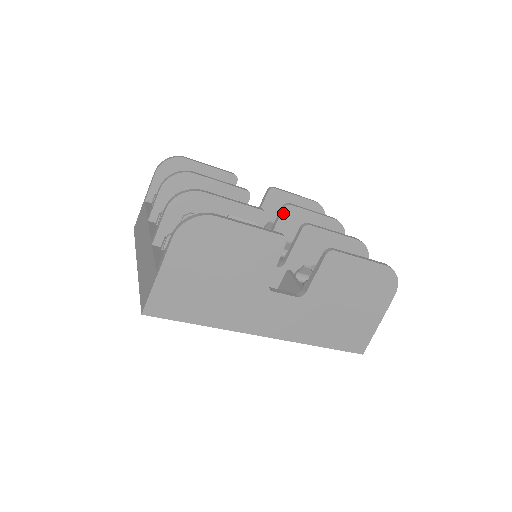
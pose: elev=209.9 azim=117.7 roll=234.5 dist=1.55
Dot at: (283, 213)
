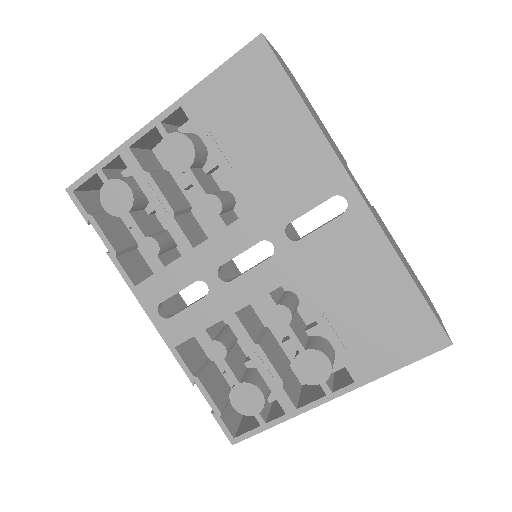
Dot at: occluded
